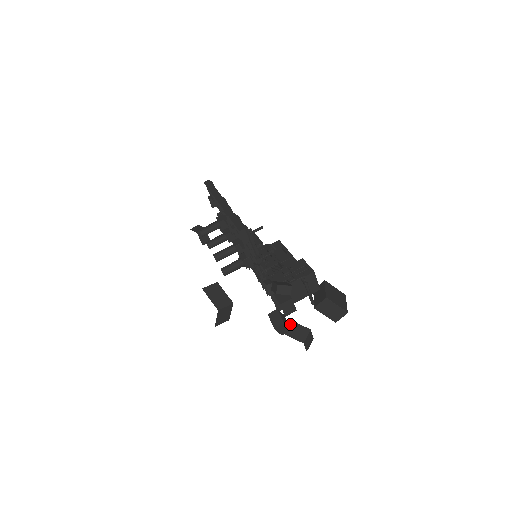
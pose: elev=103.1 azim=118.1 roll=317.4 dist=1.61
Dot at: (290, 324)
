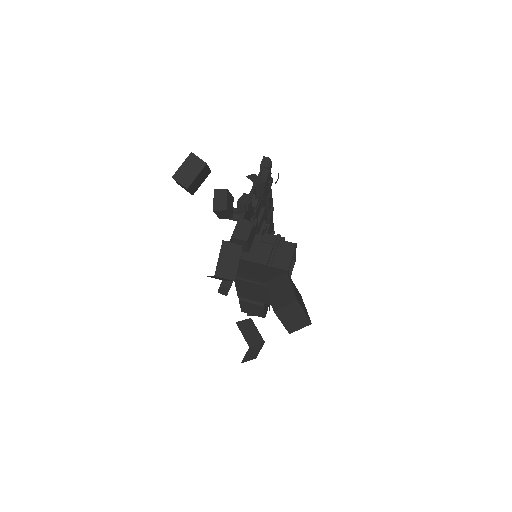
Dot at: occluded
